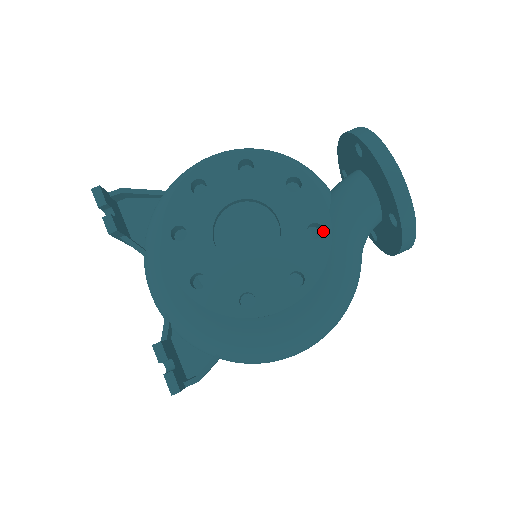
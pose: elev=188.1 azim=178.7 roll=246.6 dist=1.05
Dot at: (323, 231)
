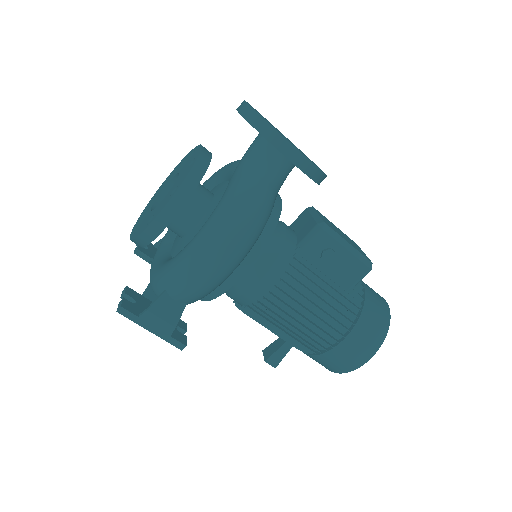
Dot at: (195, 159)
